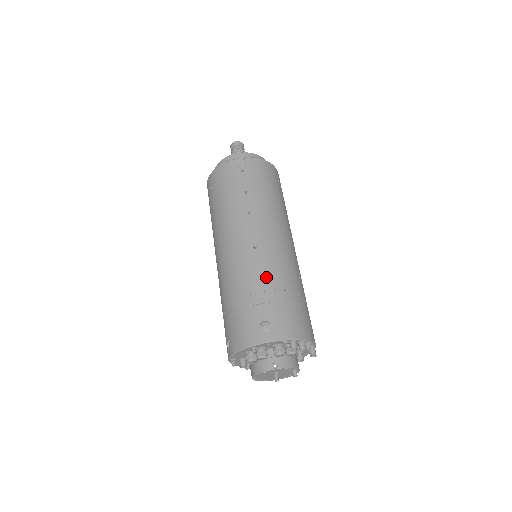
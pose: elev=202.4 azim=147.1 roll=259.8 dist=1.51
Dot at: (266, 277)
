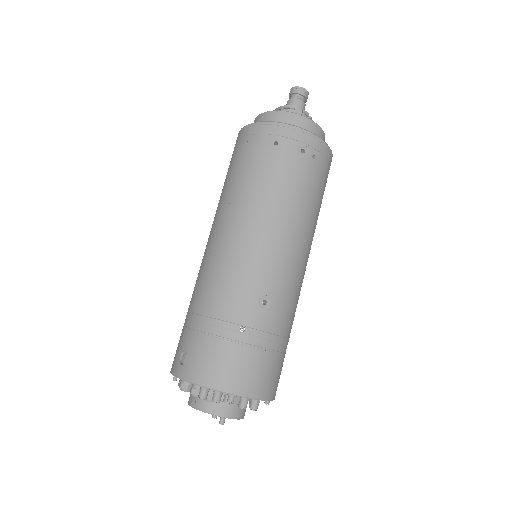
Dot at: (207, 297)
